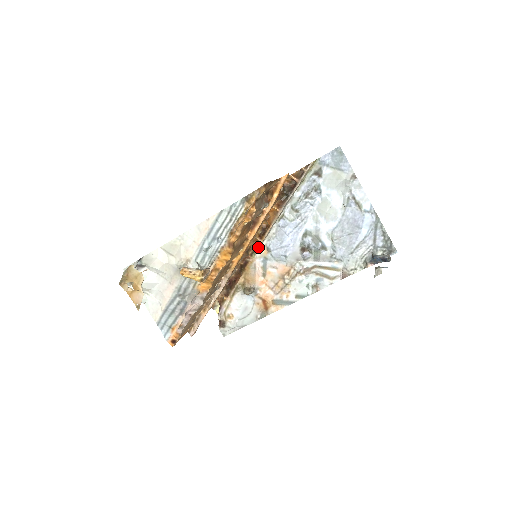
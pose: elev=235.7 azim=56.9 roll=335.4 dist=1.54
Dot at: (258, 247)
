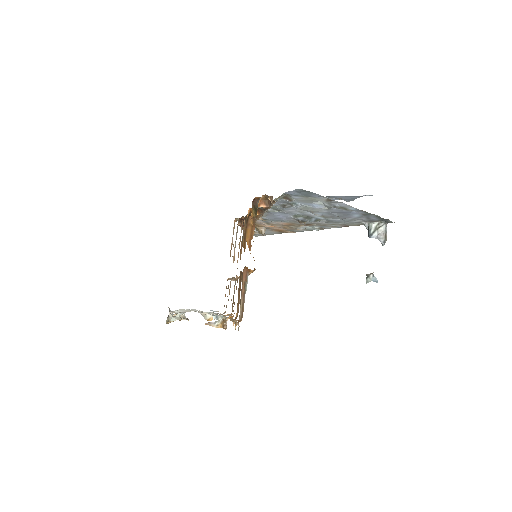
Dot at: occluded
